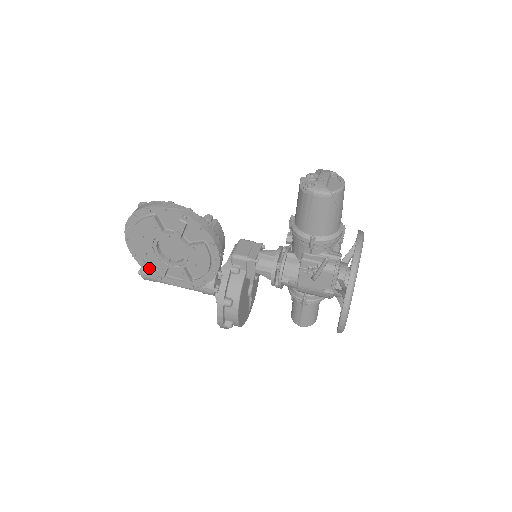
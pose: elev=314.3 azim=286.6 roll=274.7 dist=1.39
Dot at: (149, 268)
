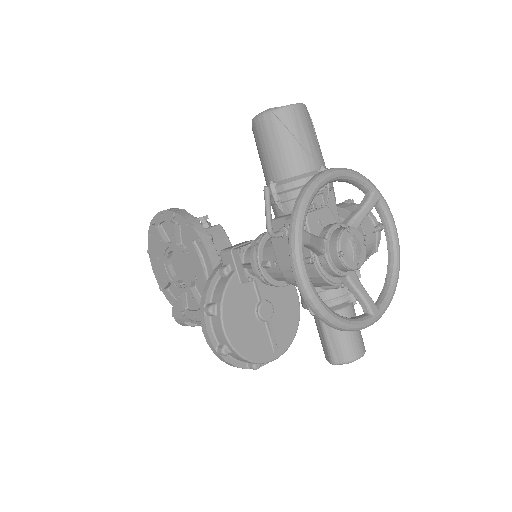
Dot at: (174, 302)
